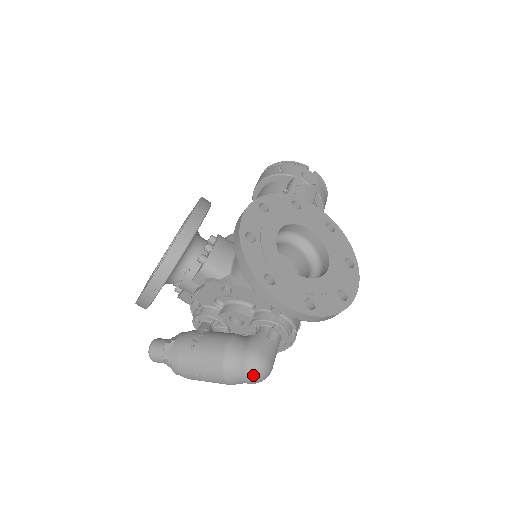
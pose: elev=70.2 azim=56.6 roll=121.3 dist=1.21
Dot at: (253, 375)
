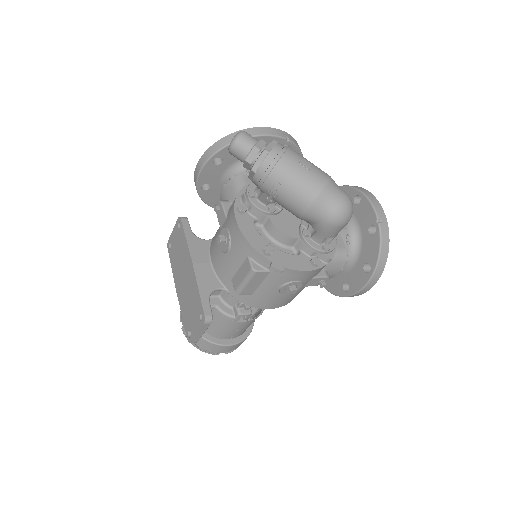
Dot at: (350, 199)
